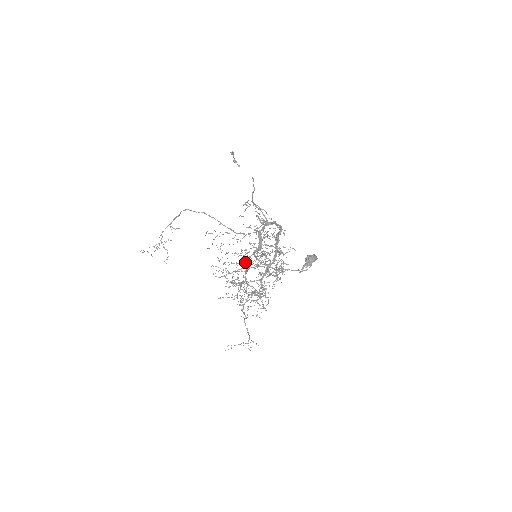
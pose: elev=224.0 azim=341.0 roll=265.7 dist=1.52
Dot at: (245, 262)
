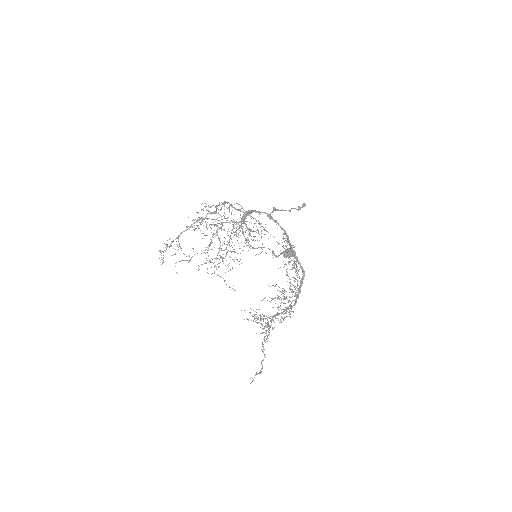
Dot at: (276, 315)
